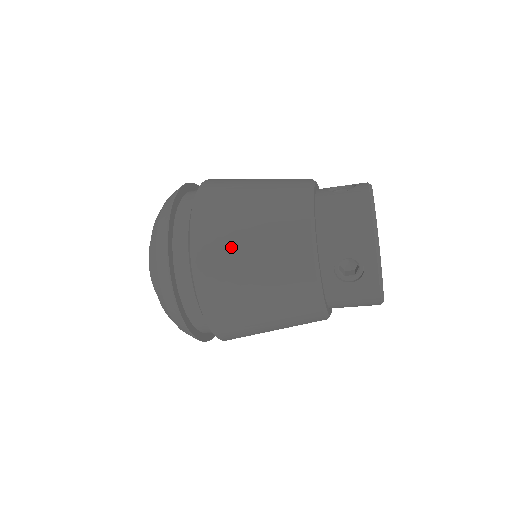
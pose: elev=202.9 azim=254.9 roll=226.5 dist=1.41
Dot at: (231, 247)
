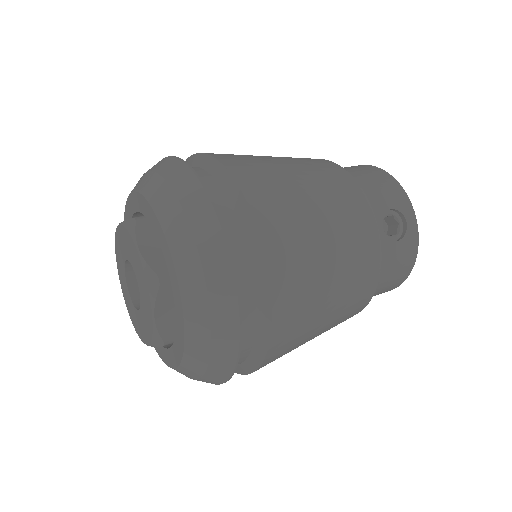
Dot at: occluded
